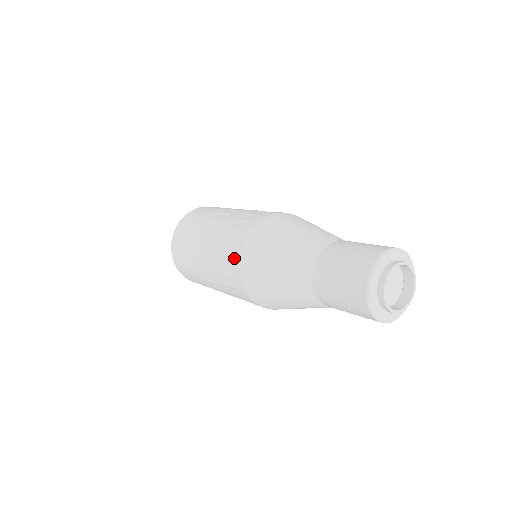
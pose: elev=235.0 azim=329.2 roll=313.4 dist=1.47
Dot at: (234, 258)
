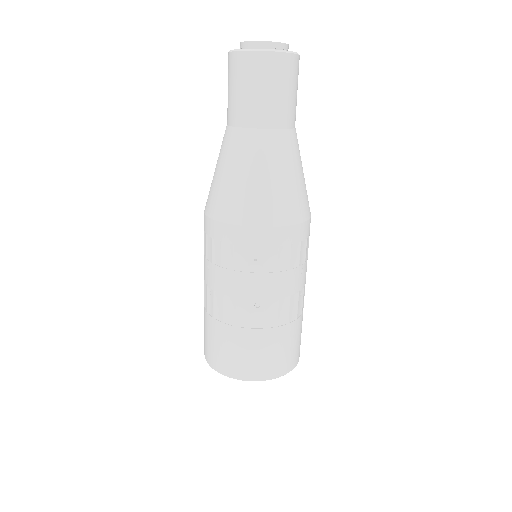
Dot at: (214, 233)
